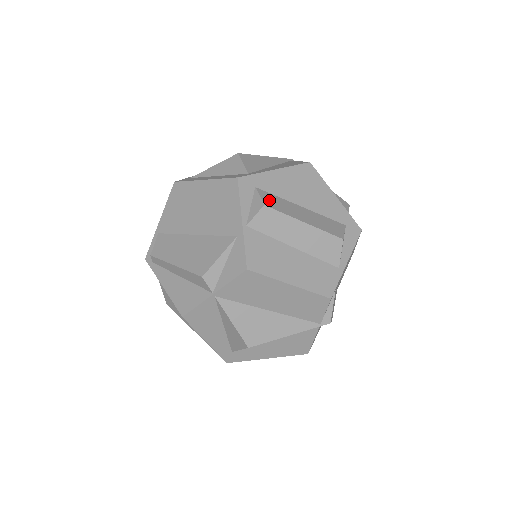
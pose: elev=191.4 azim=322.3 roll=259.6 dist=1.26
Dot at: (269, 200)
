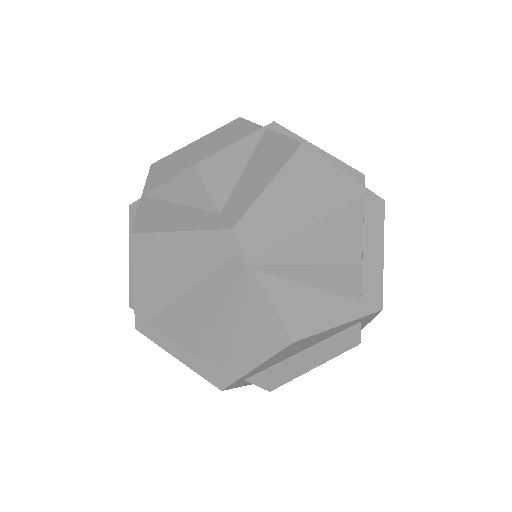
Dot at: occluded
